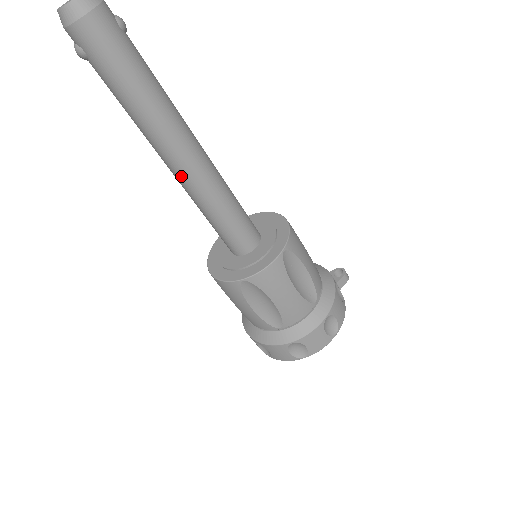
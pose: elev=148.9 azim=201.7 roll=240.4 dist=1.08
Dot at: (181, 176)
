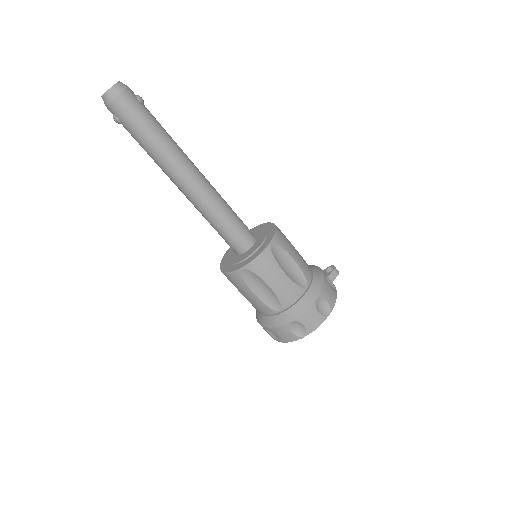
Dot at: (189, 194)
